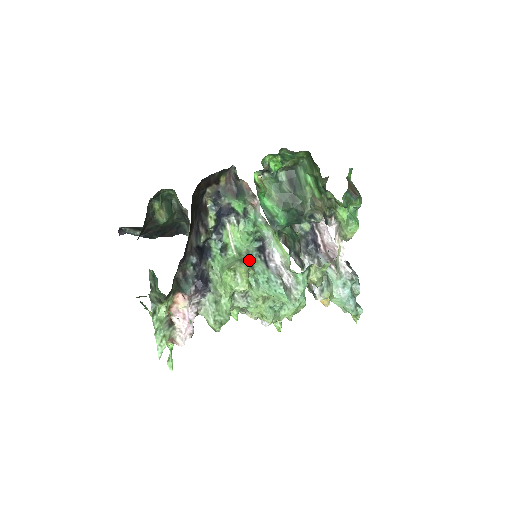
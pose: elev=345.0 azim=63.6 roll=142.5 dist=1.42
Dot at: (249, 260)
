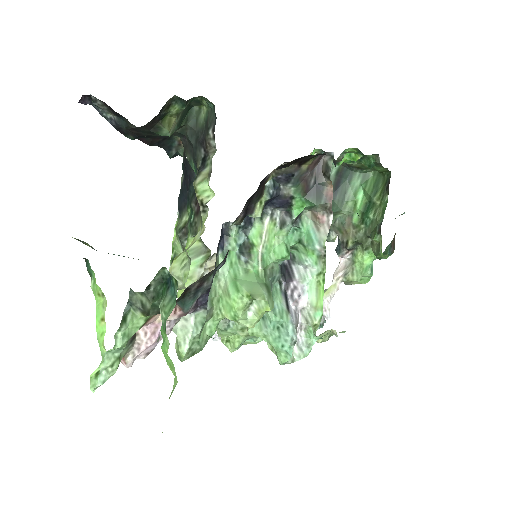
Dot at: (270, 285)
